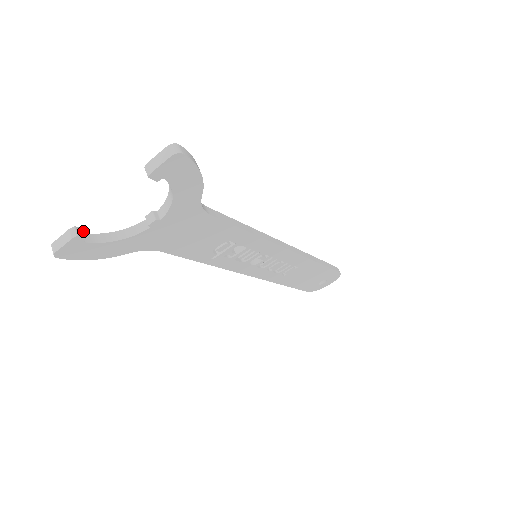
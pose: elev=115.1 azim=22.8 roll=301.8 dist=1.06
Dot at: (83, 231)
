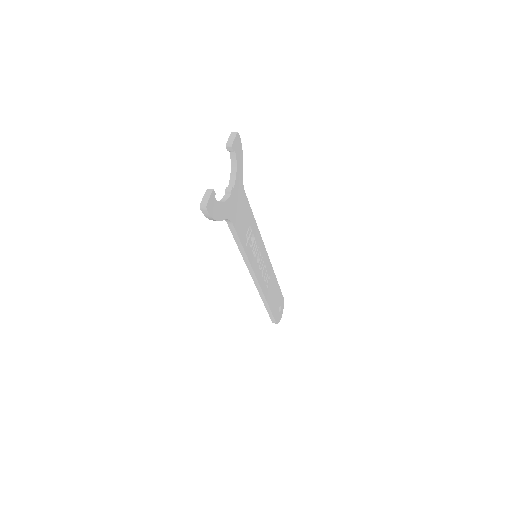
Dot at: occluded
